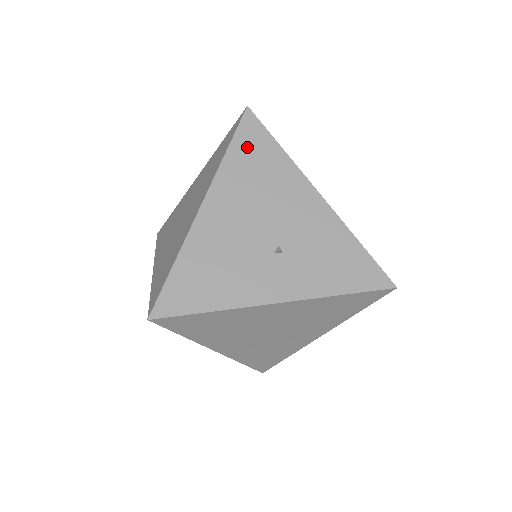
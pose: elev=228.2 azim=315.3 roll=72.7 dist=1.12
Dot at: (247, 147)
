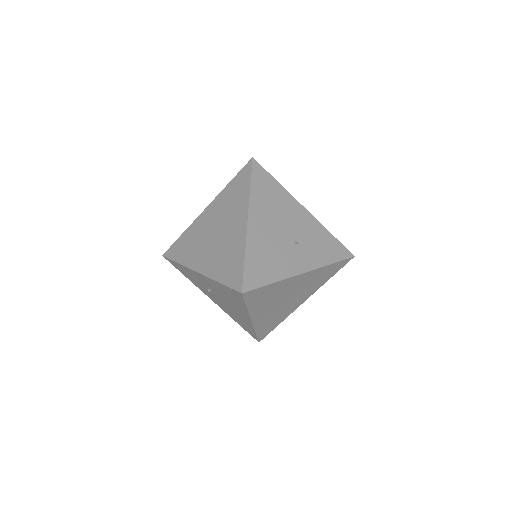
Dot at: (260, 182)
